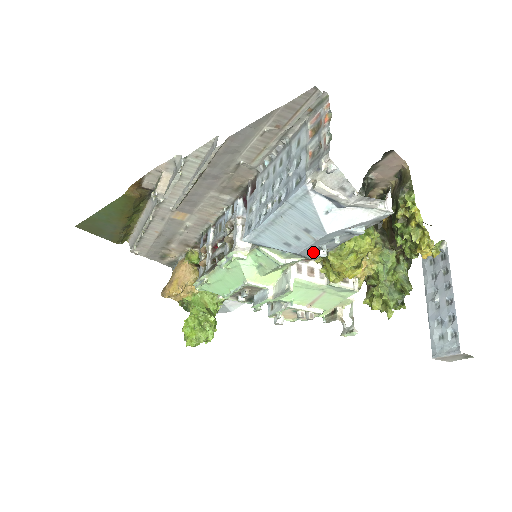
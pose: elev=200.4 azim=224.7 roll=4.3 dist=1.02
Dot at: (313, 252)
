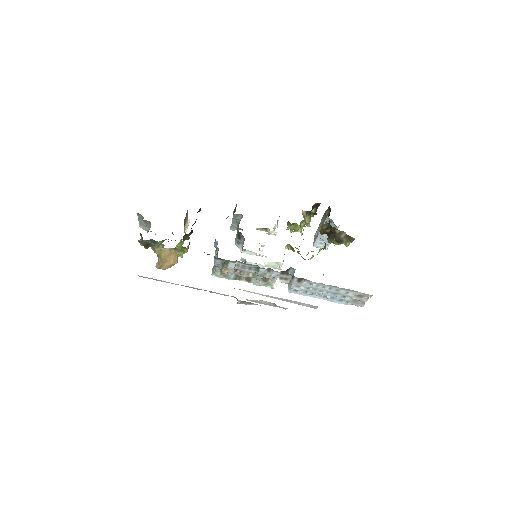
Dot at: occluded
